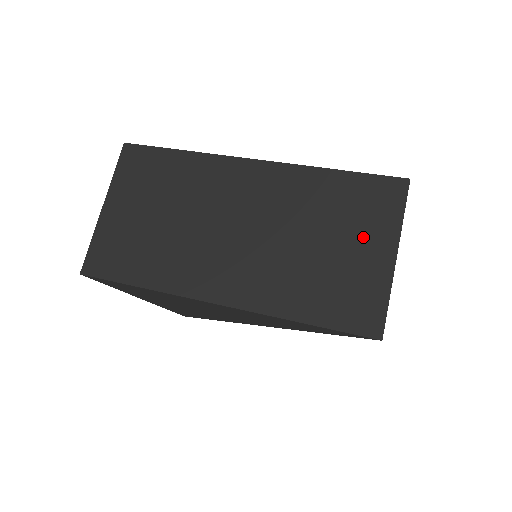
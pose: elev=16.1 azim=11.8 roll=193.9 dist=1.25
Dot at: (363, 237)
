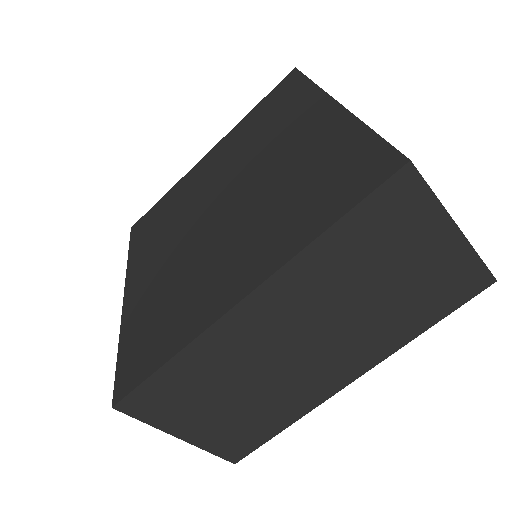
Dot at: (416, 246)
